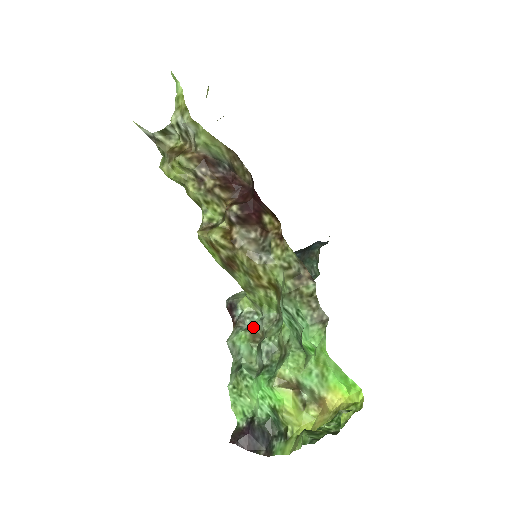
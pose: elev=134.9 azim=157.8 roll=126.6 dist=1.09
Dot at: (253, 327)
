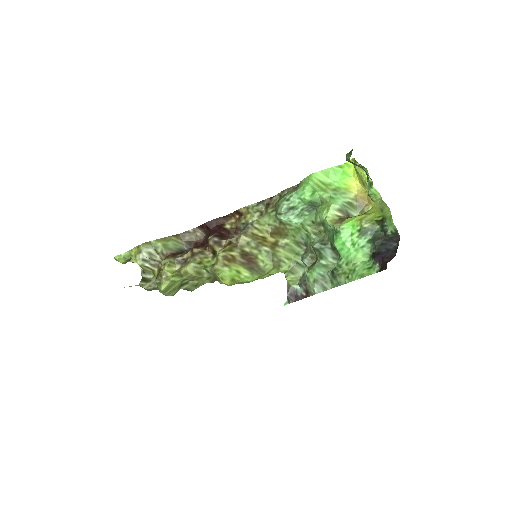
Dot at: (308, 267)
